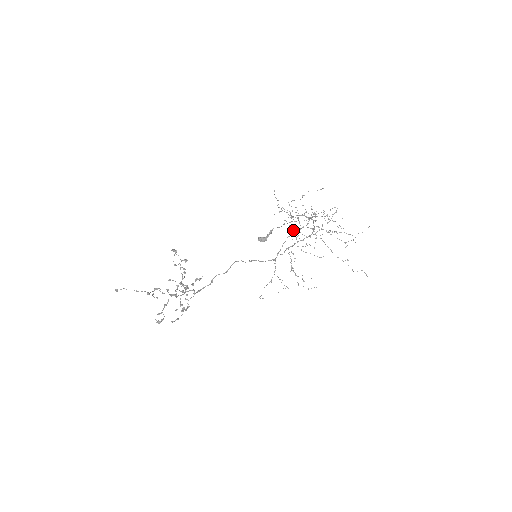
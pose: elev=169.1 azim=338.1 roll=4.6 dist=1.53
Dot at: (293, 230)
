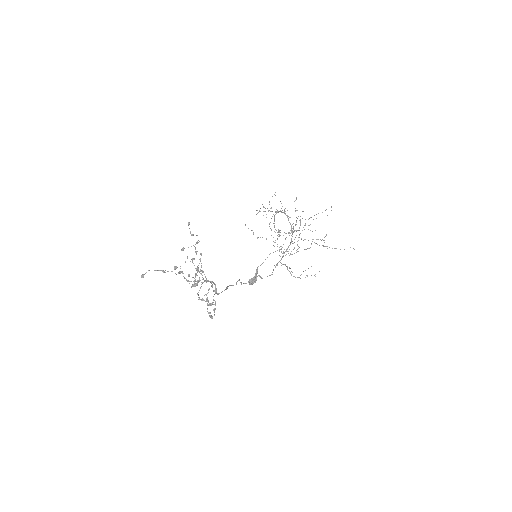
Dot at: occluded
